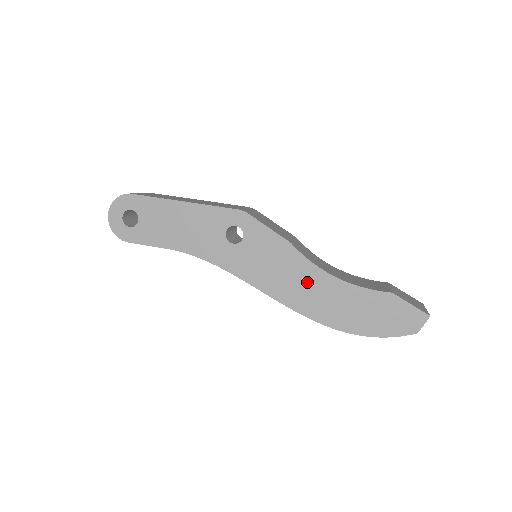
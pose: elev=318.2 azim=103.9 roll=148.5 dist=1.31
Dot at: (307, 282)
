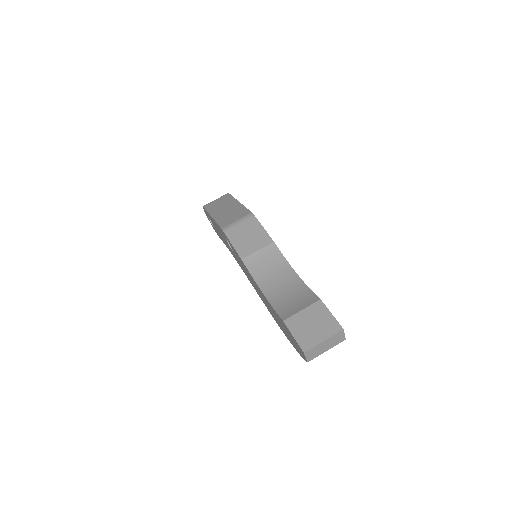
Dot at: (259, 291)
